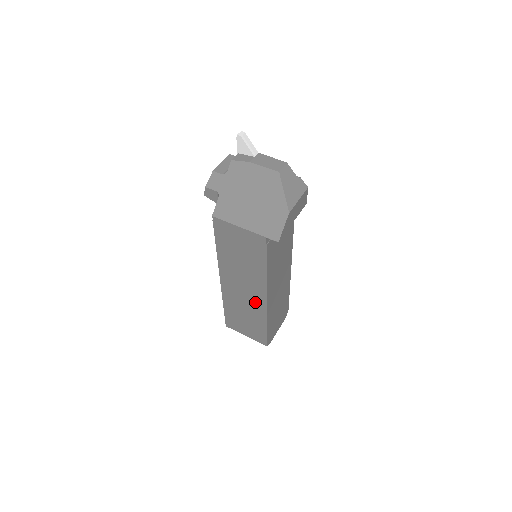
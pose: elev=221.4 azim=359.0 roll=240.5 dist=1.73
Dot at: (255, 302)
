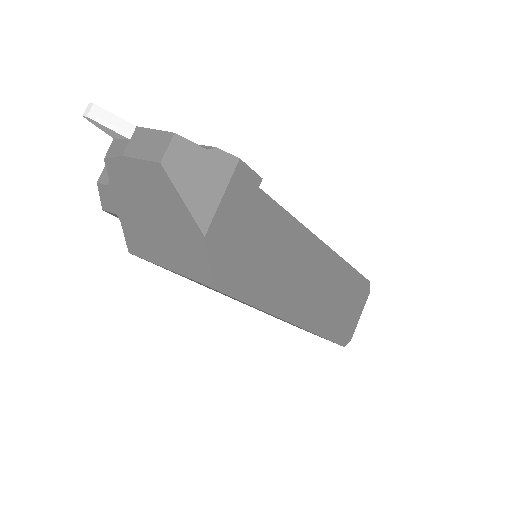
Dot at: occluded
